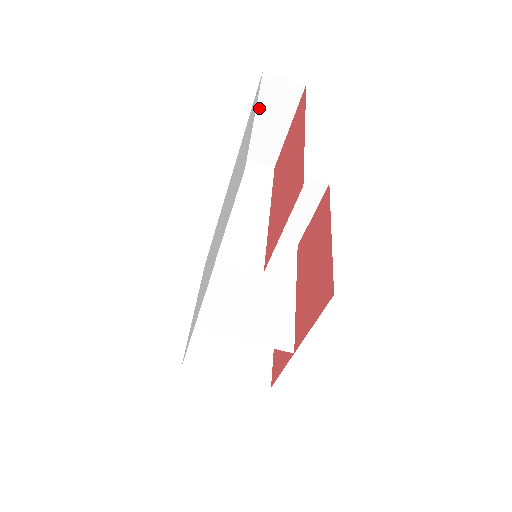
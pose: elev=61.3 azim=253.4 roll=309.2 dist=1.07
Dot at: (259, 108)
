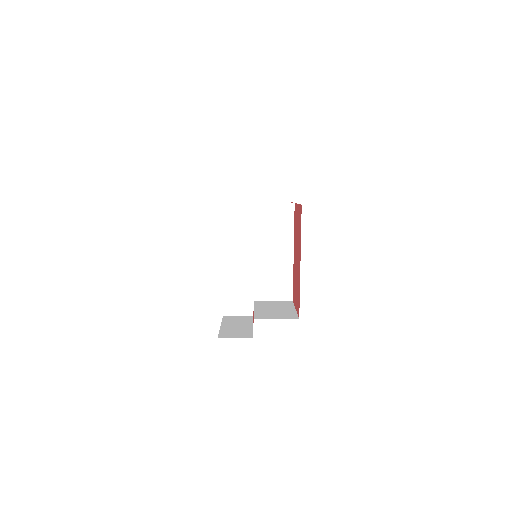
Dot at: occluded
